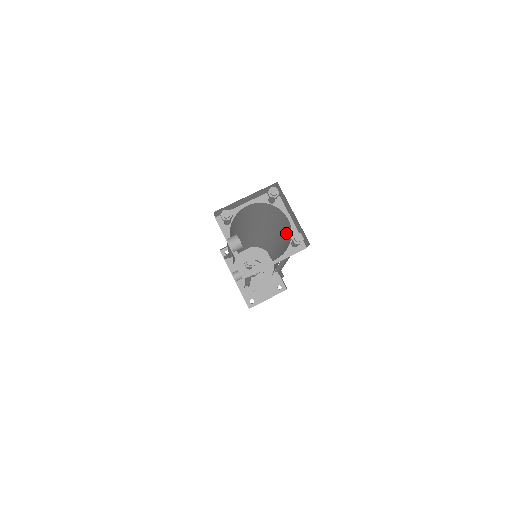
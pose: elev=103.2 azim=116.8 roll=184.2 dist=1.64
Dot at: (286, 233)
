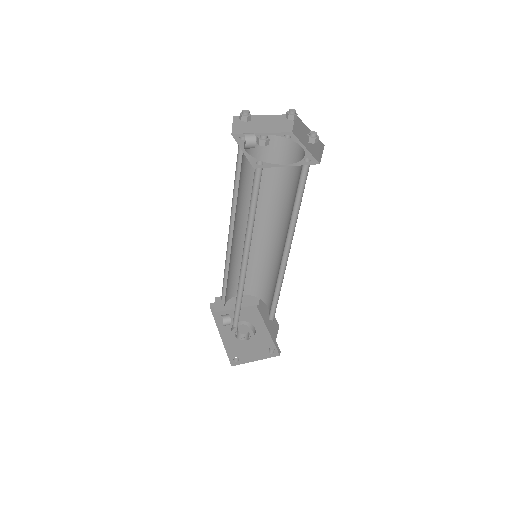
Dot at: (296, 184)
